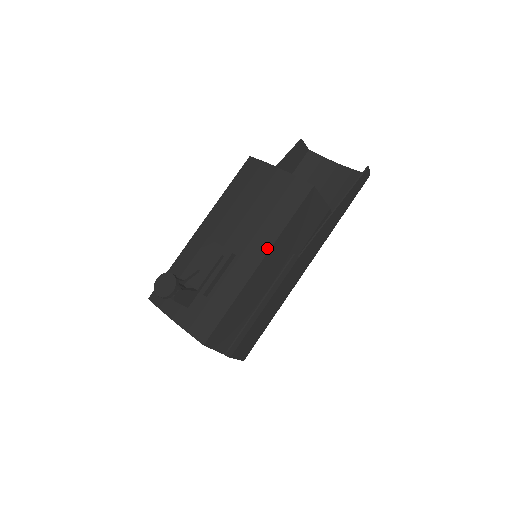
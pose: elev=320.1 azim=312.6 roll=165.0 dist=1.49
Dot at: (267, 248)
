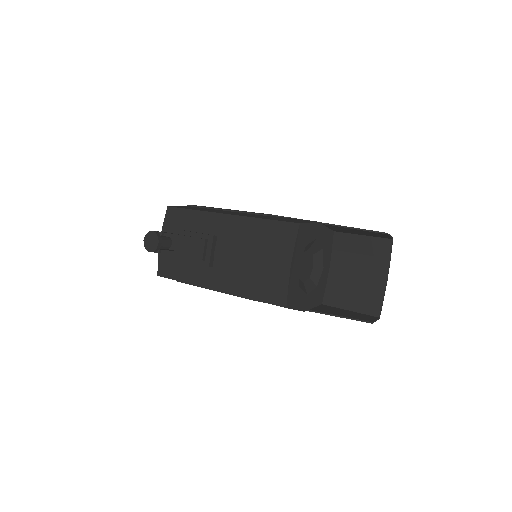
Dot at: (227, 290)
